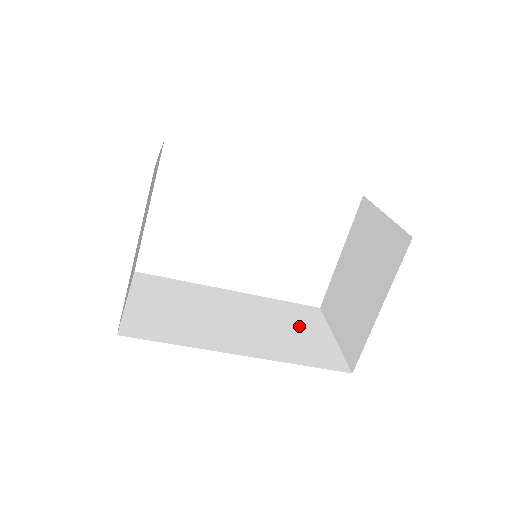
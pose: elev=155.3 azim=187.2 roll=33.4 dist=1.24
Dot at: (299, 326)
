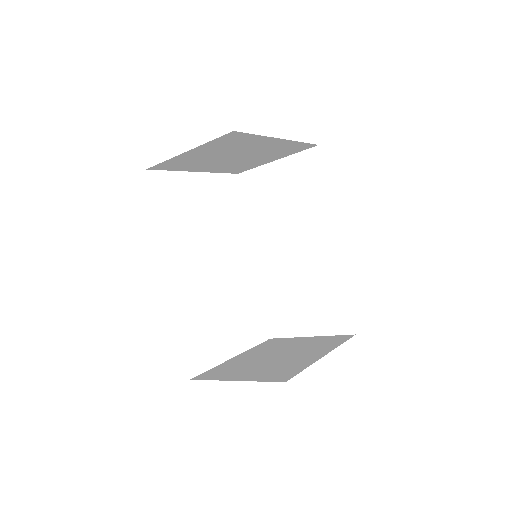
Dot at: occluded
